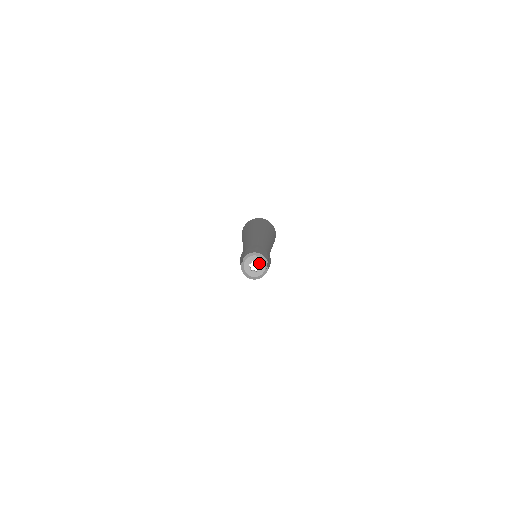
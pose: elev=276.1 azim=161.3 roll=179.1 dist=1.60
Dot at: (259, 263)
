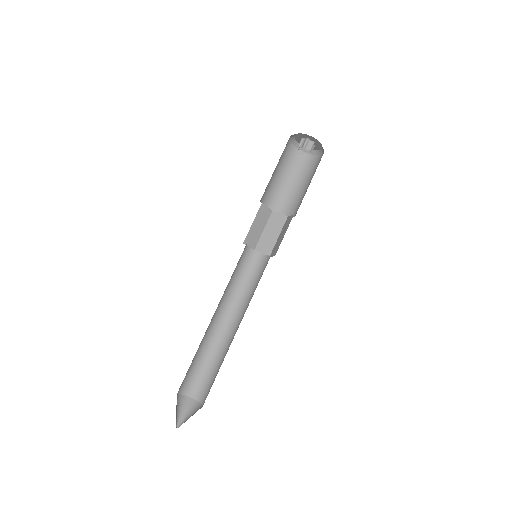
Dot at: (309, 139)
